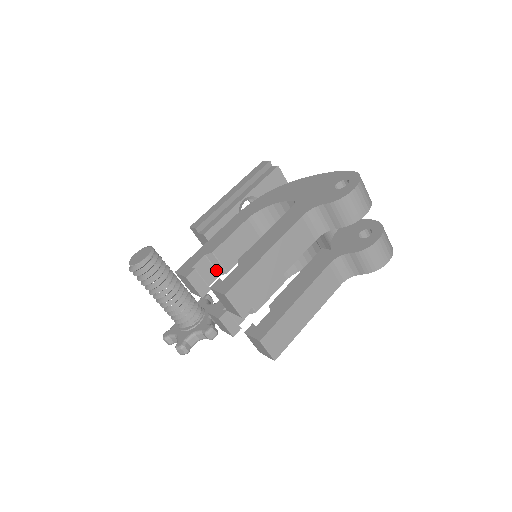
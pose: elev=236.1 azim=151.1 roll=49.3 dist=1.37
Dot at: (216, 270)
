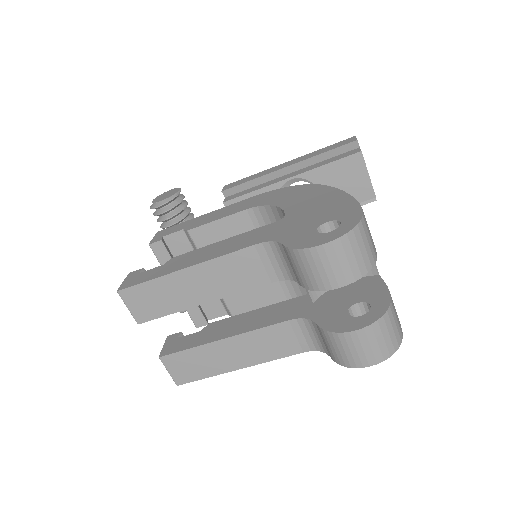
Dot at: occluded
